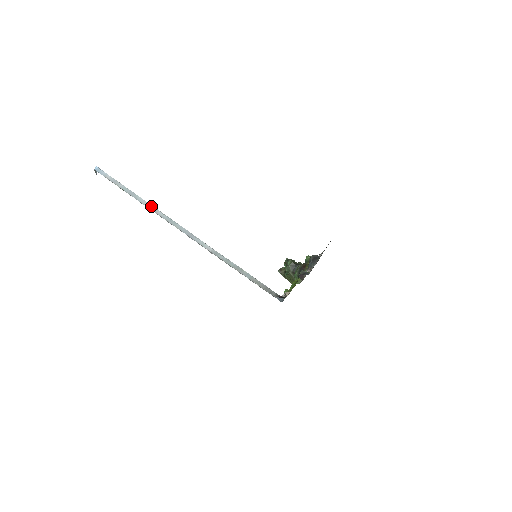
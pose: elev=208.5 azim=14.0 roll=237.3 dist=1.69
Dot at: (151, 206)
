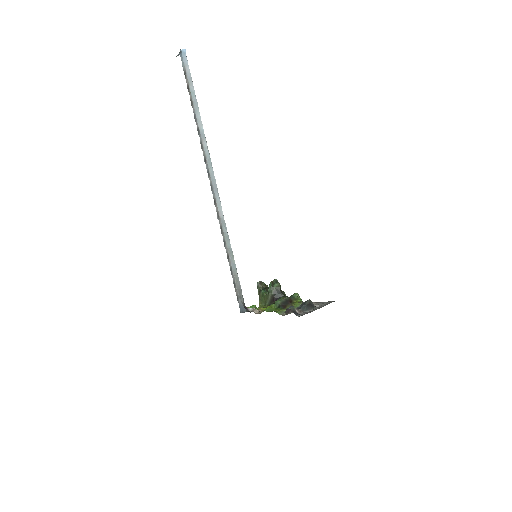
Dot at: (203, 130)
